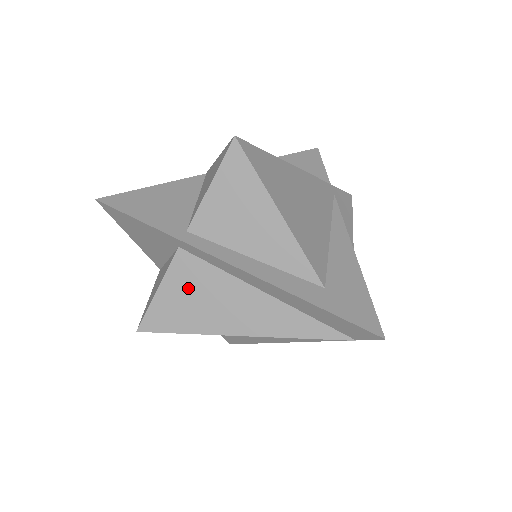
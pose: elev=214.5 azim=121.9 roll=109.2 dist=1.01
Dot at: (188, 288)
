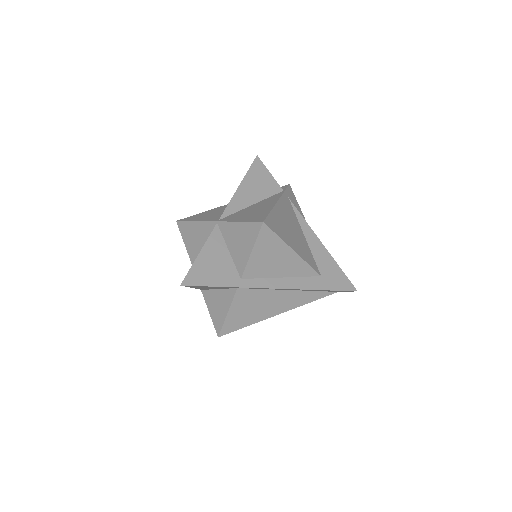
Dot at: (246, 305)
